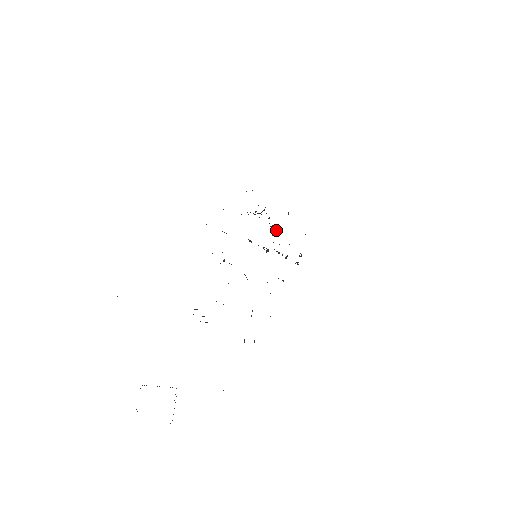
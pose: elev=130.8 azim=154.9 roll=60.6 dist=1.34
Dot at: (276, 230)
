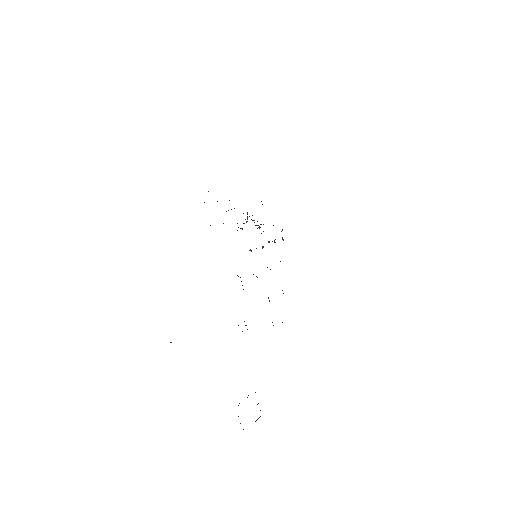
Dot at: occluded
